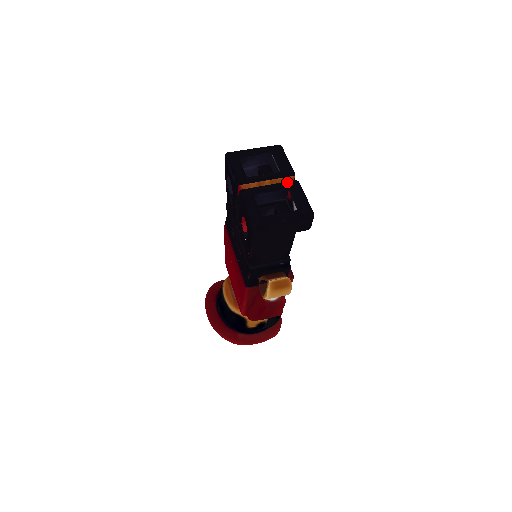
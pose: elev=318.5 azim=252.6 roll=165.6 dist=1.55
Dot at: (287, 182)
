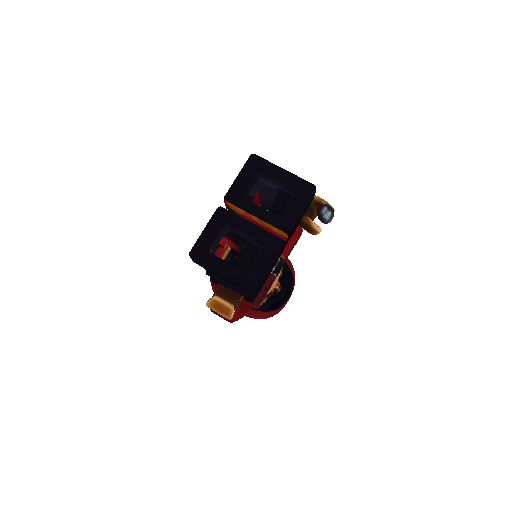
Dot at: (271, 235)
